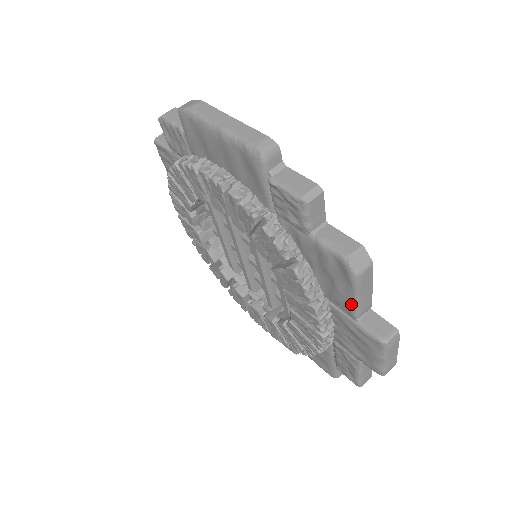
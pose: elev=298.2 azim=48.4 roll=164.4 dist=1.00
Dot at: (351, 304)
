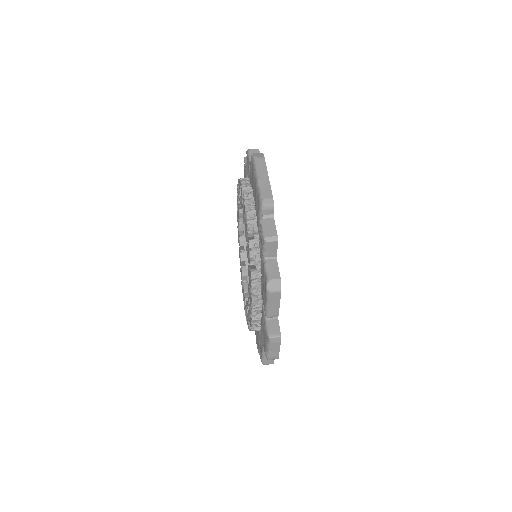
Dot at: (265, 306)
